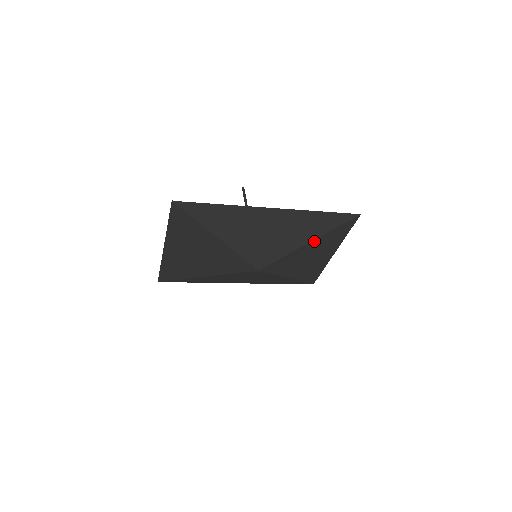
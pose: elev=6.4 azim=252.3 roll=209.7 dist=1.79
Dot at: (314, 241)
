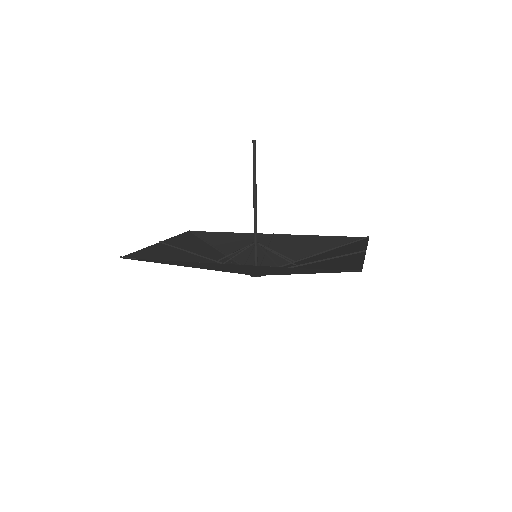
Dot at: occluded
